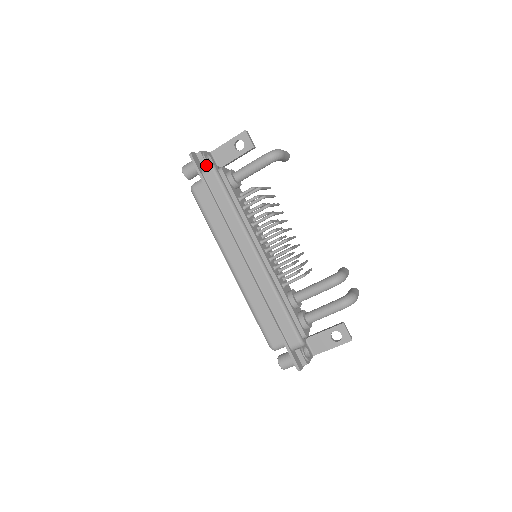
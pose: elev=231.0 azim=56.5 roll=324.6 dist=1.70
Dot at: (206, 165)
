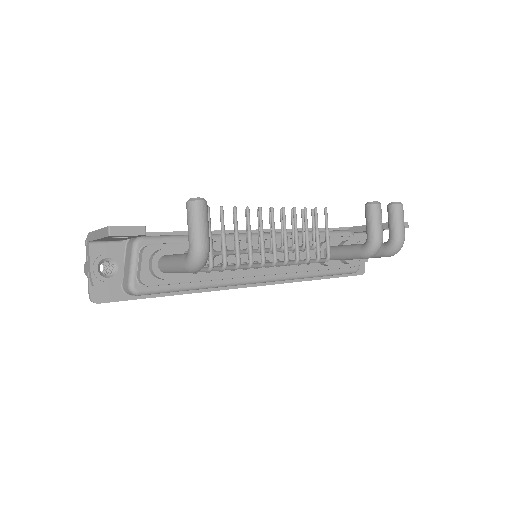
Dot at: (119, 284)
